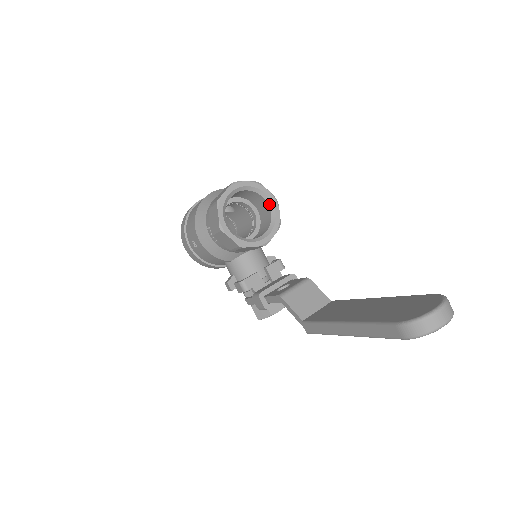
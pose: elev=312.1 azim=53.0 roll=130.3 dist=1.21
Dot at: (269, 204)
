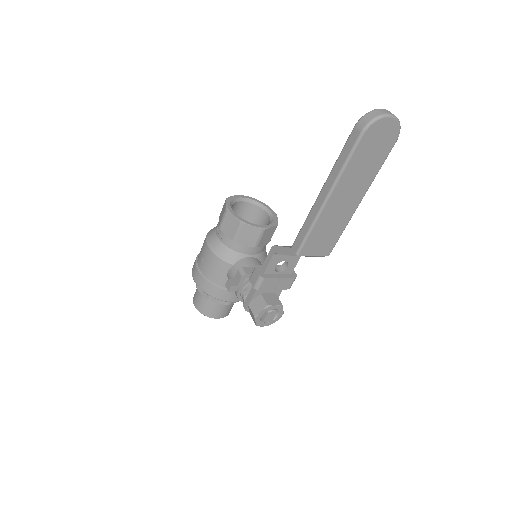
Dot at: (269, 214)
